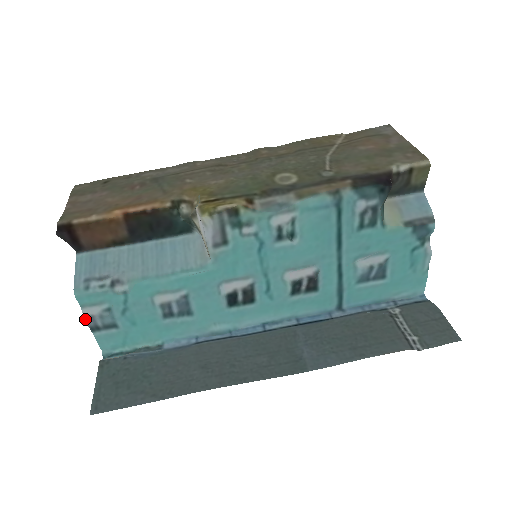
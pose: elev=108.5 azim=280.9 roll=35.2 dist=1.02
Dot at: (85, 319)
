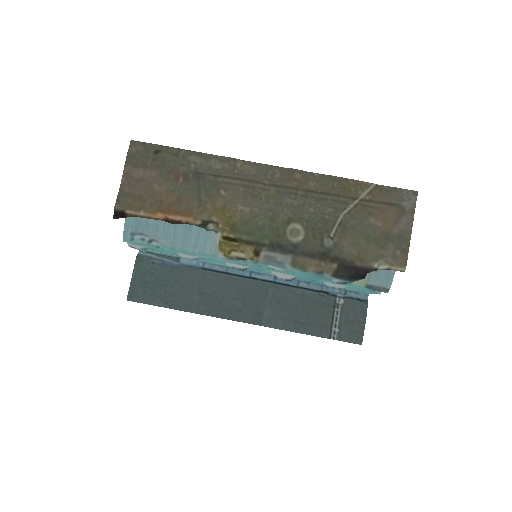
Dot at: (129, 246)
